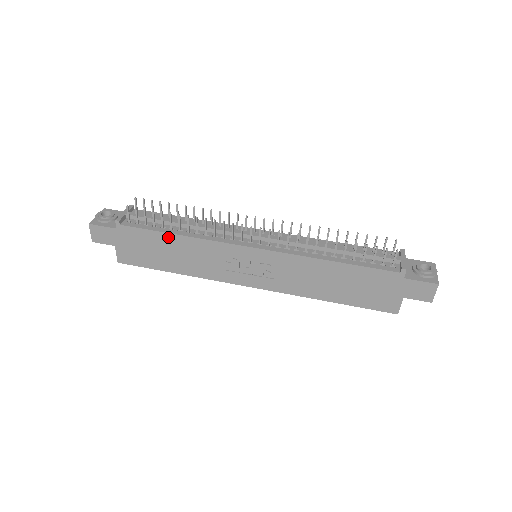
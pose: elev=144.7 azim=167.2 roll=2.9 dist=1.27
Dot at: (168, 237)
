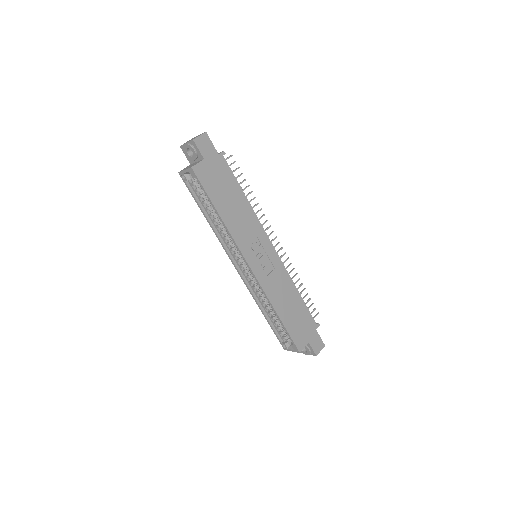
Dot at: (240, 193)
